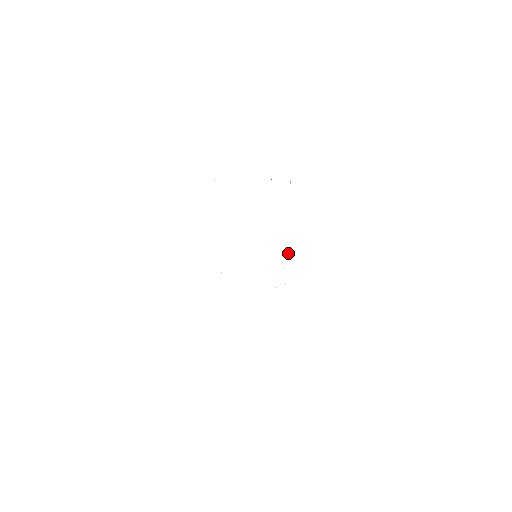
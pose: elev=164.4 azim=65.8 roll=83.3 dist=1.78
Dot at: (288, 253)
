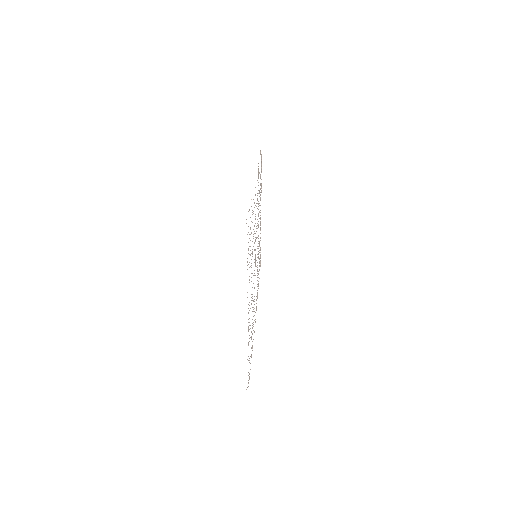
Dot at: occluded
